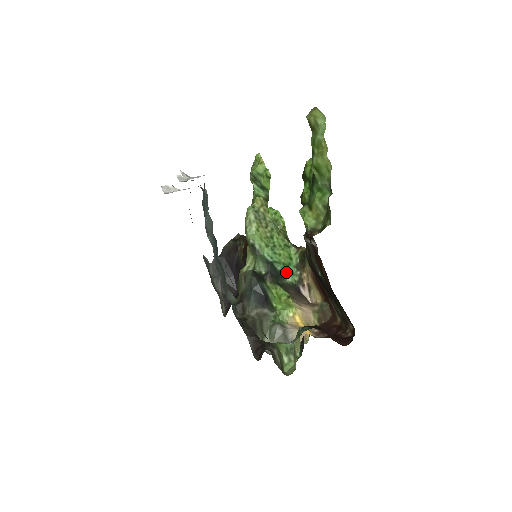
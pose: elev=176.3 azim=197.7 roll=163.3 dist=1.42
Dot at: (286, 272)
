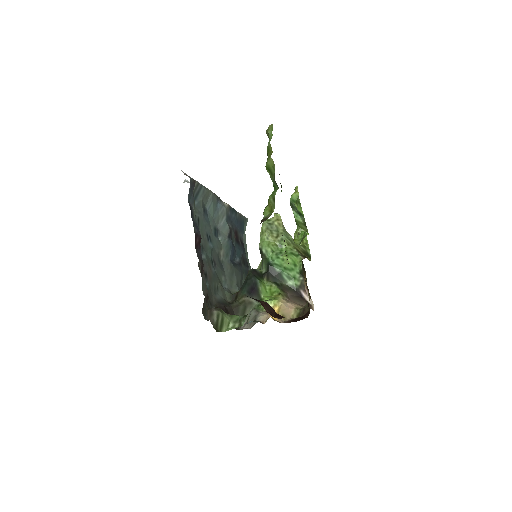
Dot at: (286, 275)
